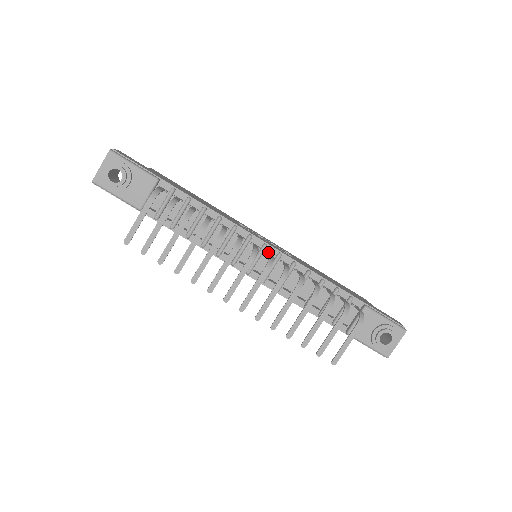
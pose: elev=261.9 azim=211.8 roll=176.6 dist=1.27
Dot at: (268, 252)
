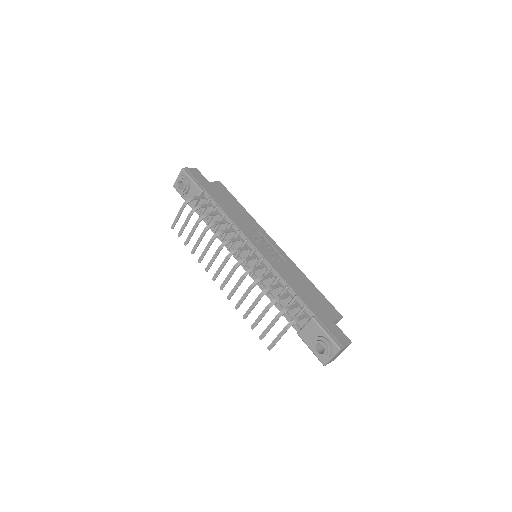
Dot at: (256, 255)
